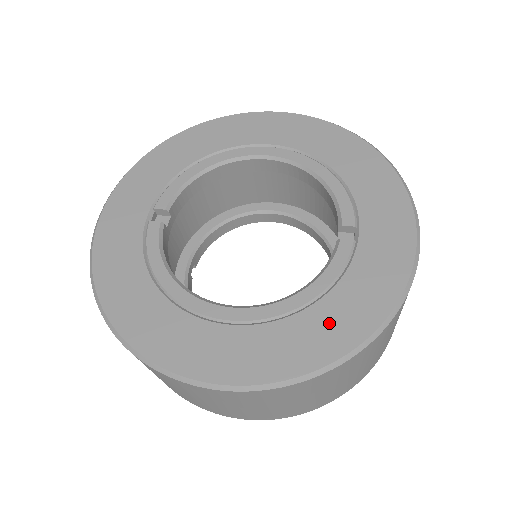
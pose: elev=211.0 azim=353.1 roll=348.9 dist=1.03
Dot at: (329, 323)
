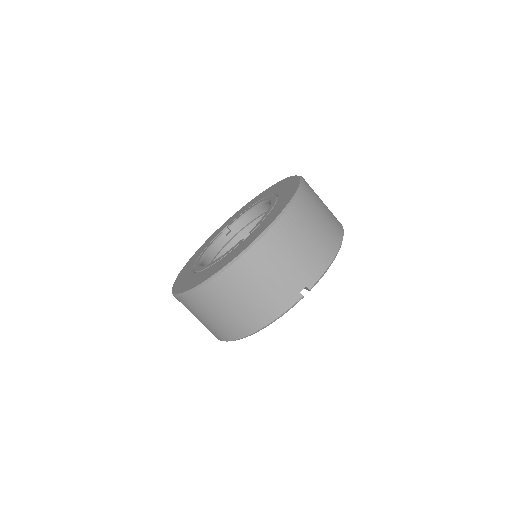
Dot at: (206, 274)
